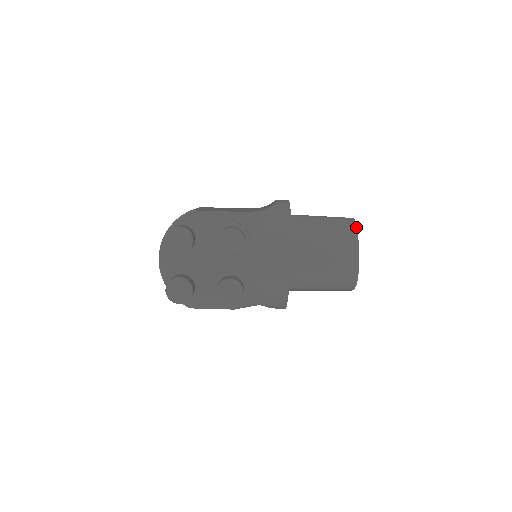
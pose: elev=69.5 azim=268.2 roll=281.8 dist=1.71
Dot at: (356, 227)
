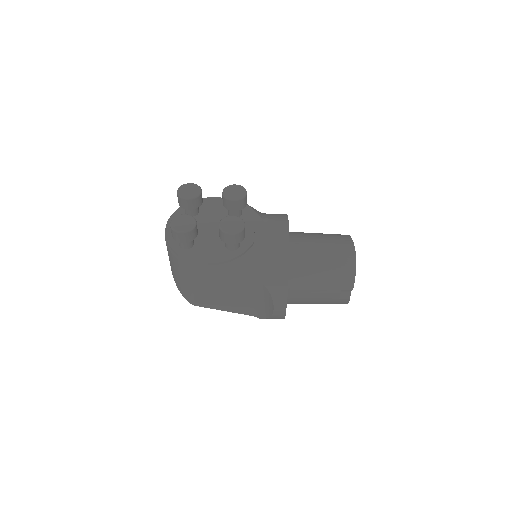
Dot at: occluded
